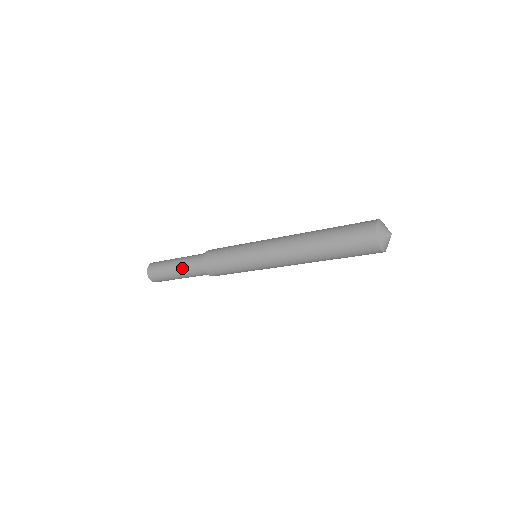
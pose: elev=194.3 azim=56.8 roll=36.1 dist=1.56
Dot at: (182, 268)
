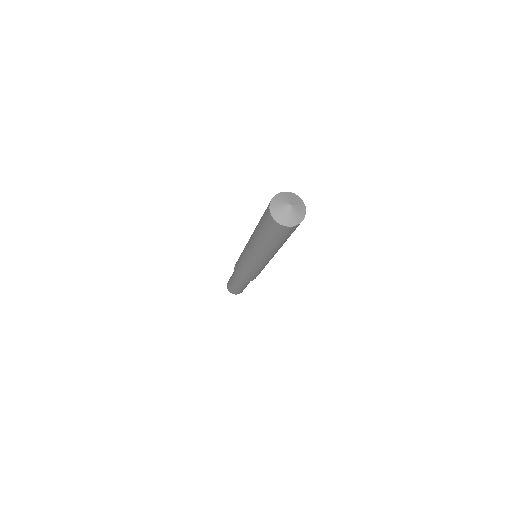
Dot at: occluded
